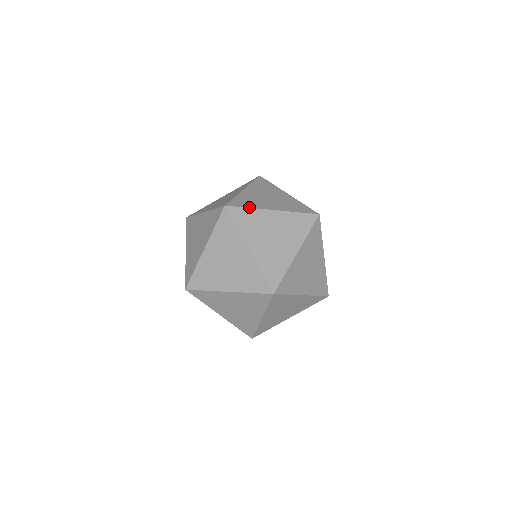
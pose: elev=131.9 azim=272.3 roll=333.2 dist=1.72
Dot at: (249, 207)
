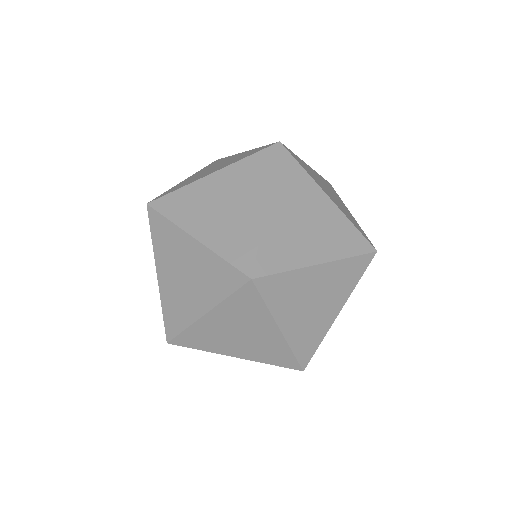
Dot at: occluded
